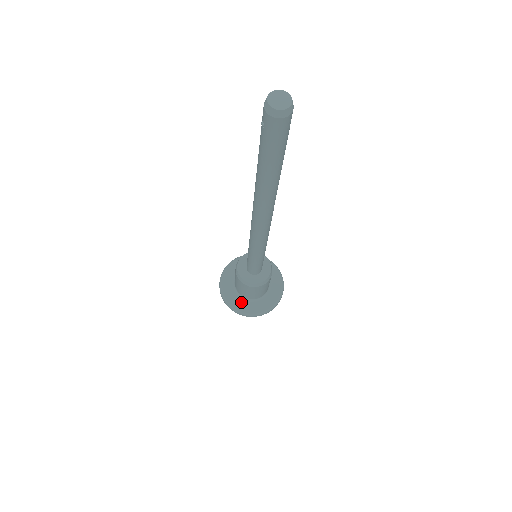
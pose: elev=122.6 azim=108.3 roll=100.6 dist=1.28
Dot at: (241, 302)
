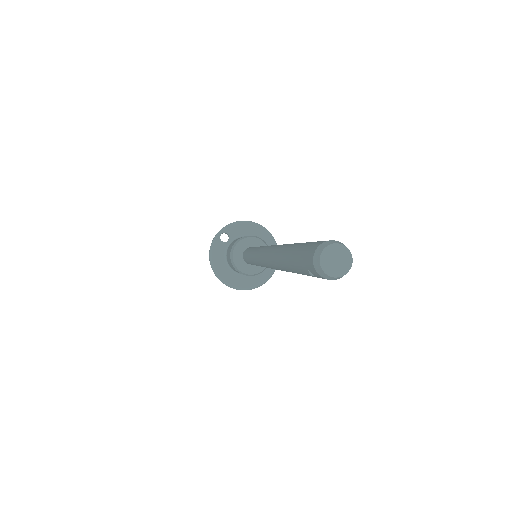
Dot at: (245, 279)
